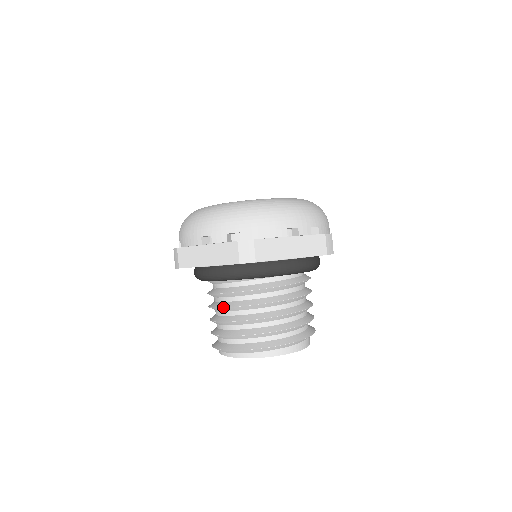
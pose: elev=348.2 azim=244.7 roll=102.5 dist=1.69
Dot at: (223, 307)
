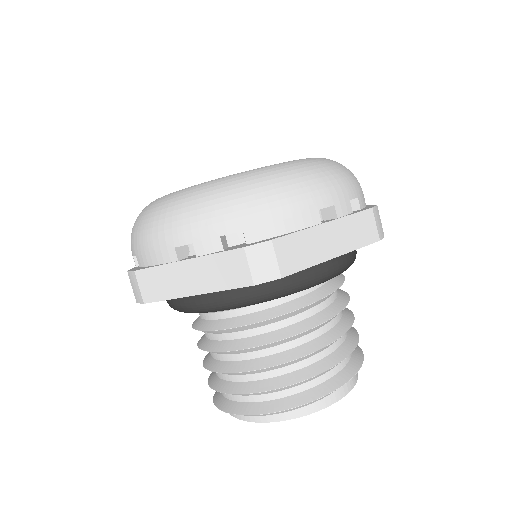
Dot at: (227, 351)
